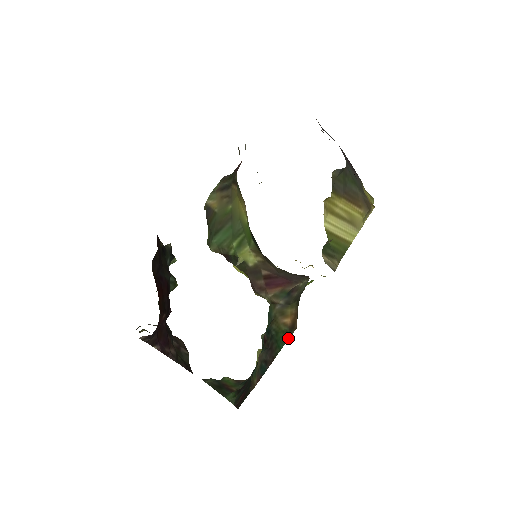
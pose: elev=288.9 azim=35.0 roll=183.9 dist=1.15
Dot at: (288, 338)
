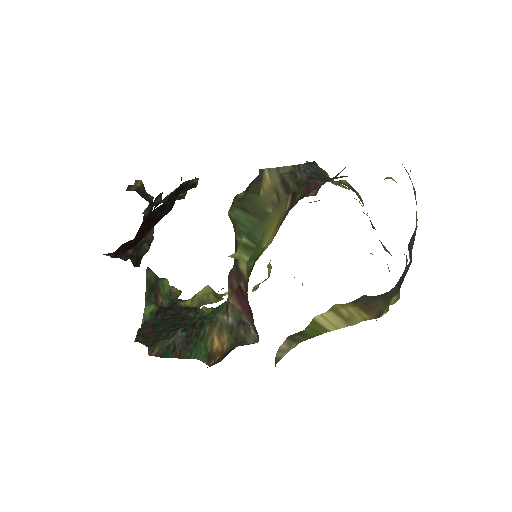
Dot at: (201, 359)
